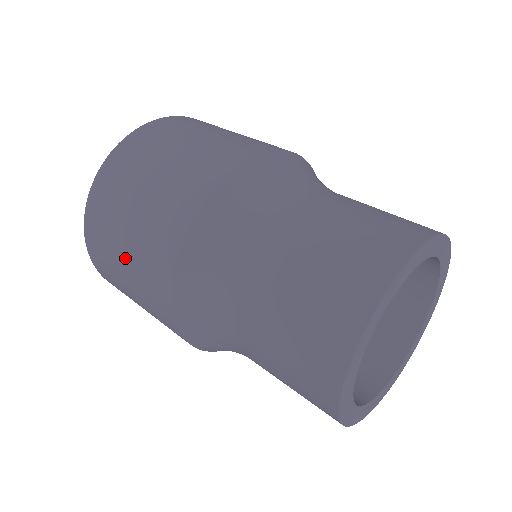
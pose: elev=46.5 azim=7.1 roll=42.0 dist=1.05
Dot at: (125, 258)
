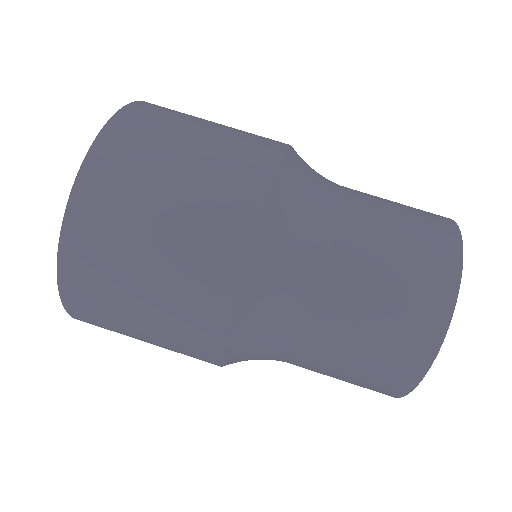
Dot at: occluded
